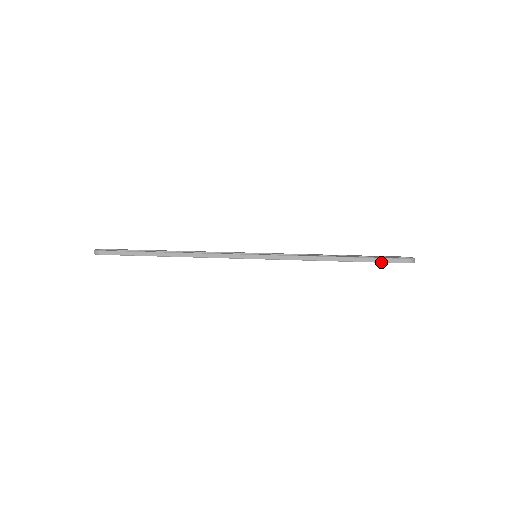
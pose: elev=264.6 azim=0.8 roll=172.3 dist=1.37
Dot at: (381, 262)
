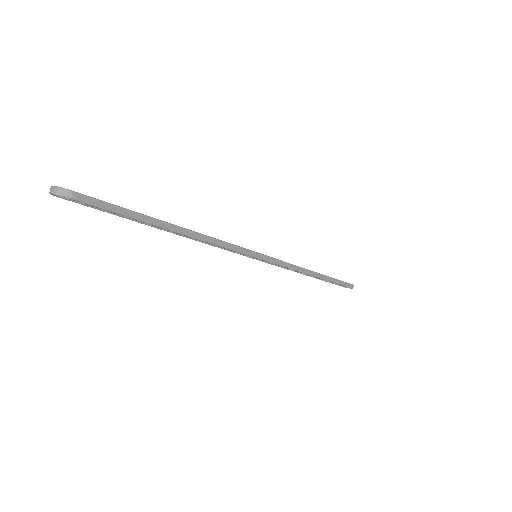
Dot at: (341, 284)
